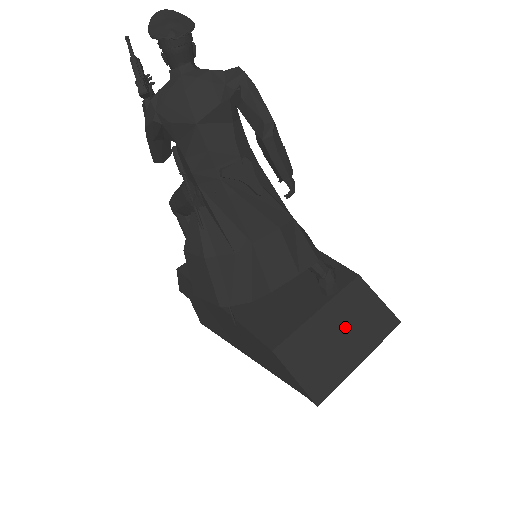
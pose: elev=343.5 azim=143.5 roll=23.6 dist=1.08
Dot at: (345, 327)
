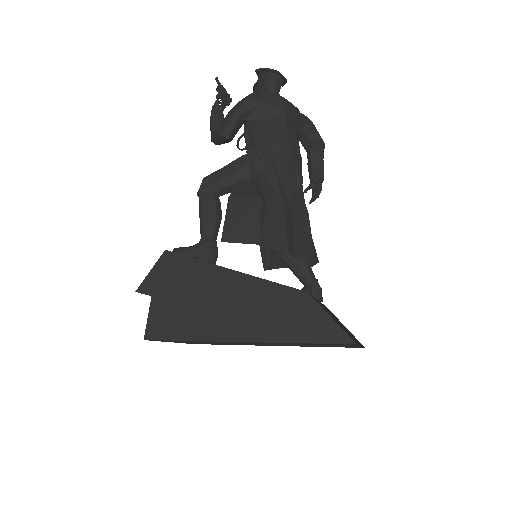
Dot at: (339, 322)
